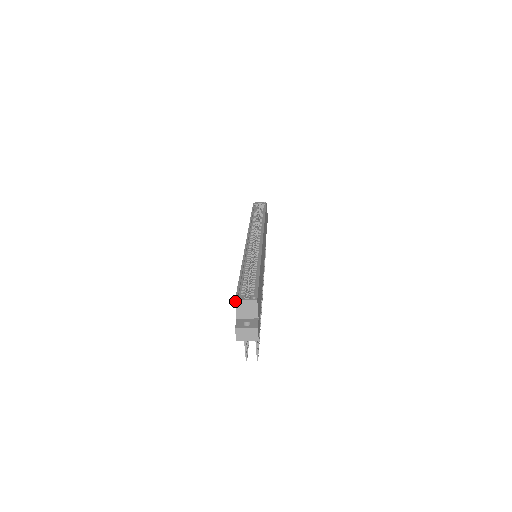
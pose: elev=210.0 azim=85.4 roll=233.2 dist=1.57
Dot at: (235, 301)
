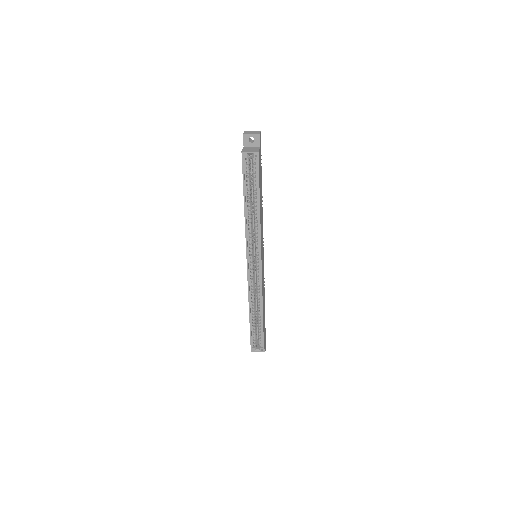
Dot at: (251, 351)
